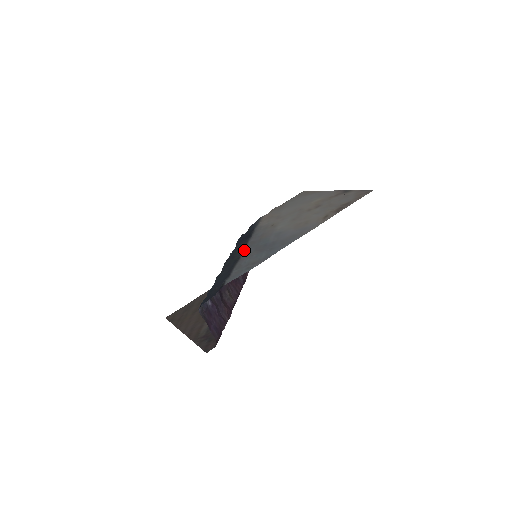
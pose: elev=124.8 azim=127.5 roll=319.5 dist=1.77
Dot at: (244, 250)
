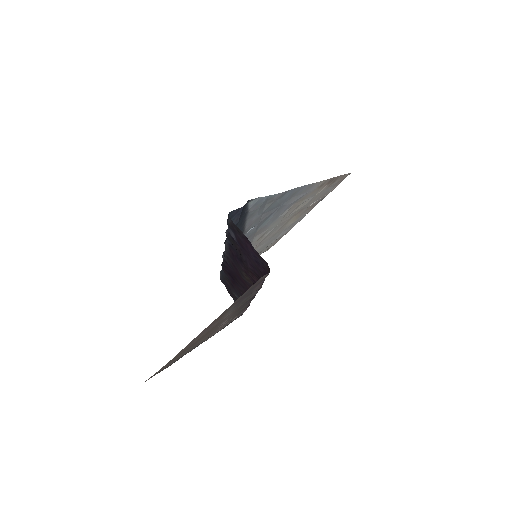
Dot at: occluded
